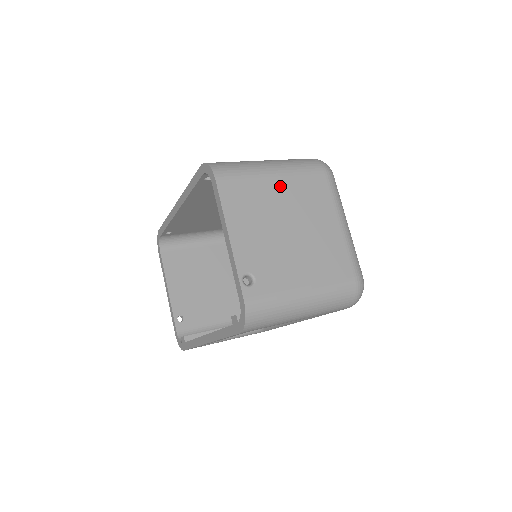
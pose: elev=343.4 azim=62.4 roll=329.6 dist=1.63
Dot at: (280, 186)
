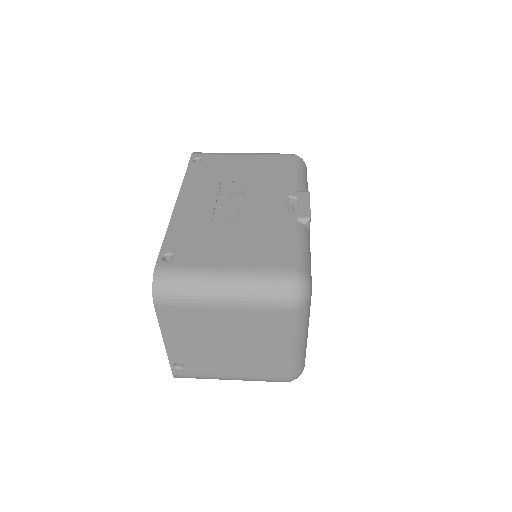
Dot at: (226, 316)
